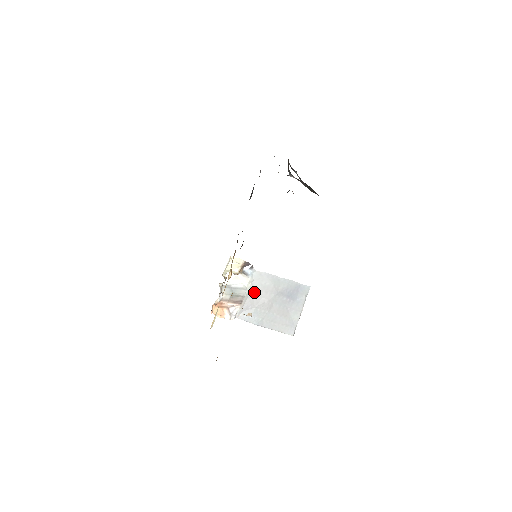
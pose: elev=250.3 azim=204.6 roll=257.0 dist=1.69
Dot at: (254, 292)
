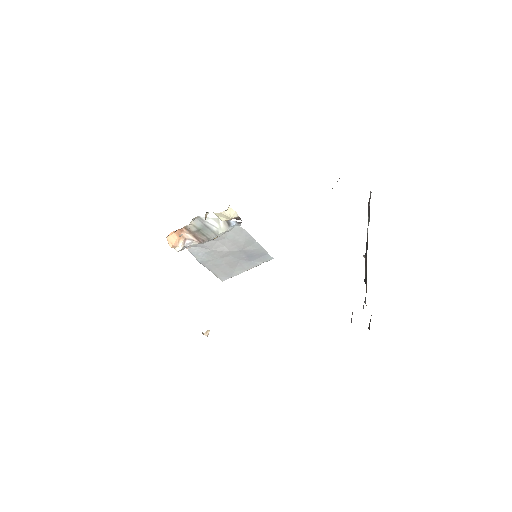
Dot at: (222, 239)
